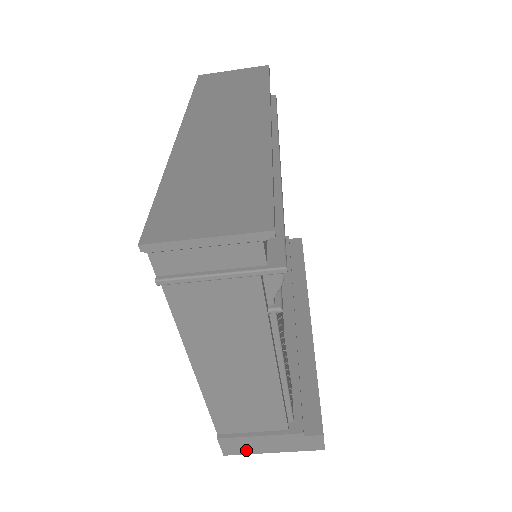
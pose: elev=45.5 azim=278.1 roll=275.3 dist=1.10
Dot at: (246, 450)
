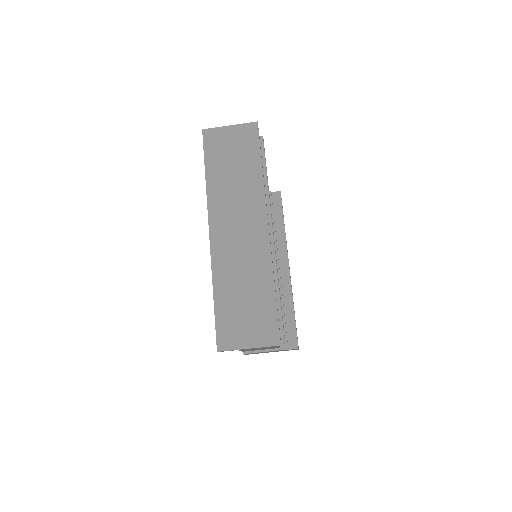
Dot at: (258, 353)
